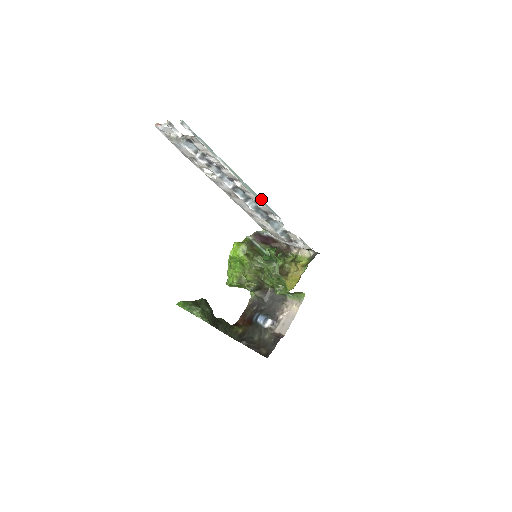
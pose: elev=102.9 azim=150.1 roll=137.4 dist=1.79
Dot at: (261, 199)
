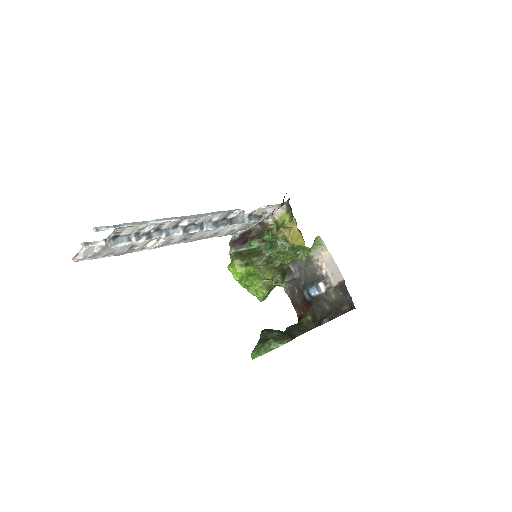
Dot at: (212, 213)
